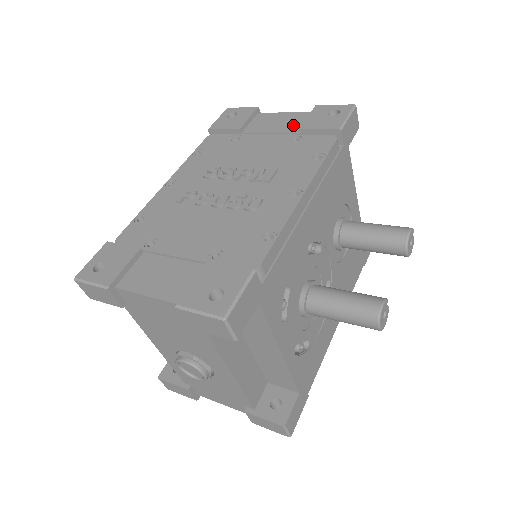
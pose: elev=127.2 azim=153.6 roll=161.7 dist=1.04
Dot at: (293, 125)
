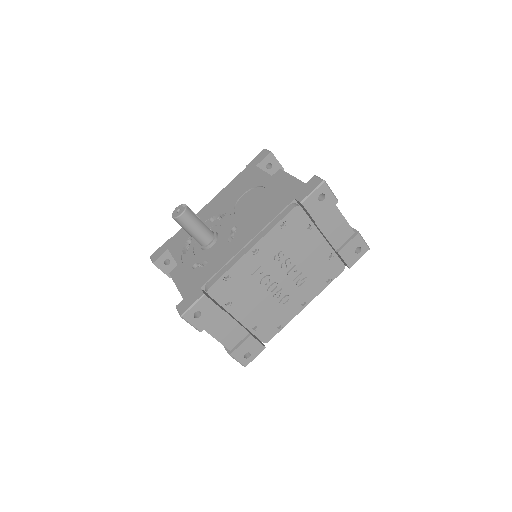
Dot at: (339, 239)
